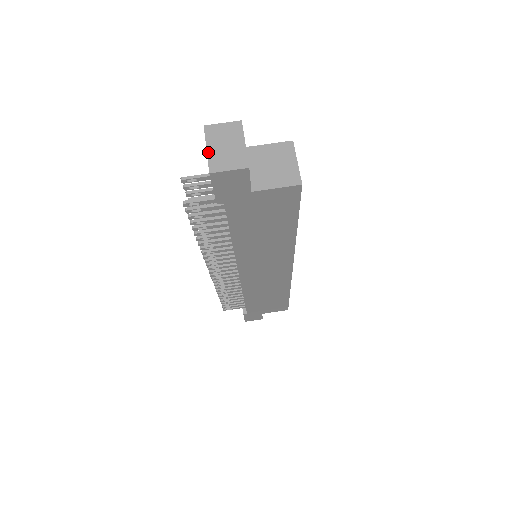
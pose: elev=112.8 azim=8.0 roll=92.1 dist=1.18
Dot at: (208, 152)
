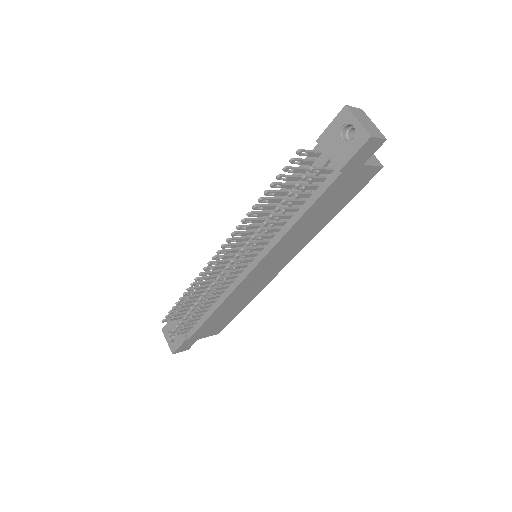
Dot at: (361, 123)
